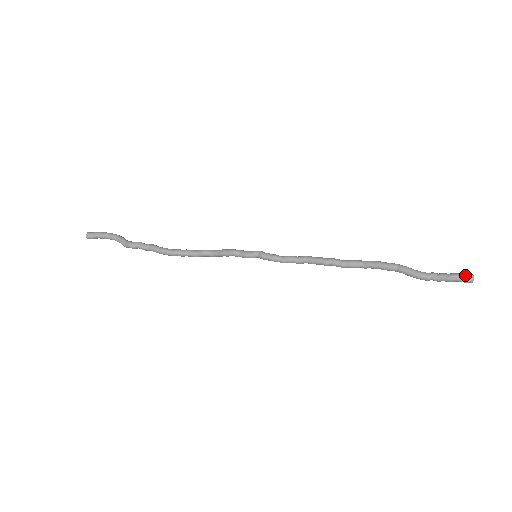
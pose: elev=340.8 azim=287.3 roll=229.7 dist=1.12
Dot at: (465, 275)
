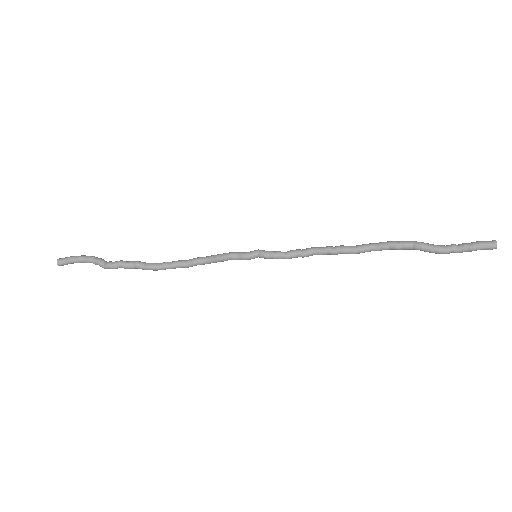
Dot at: (487, 242)
